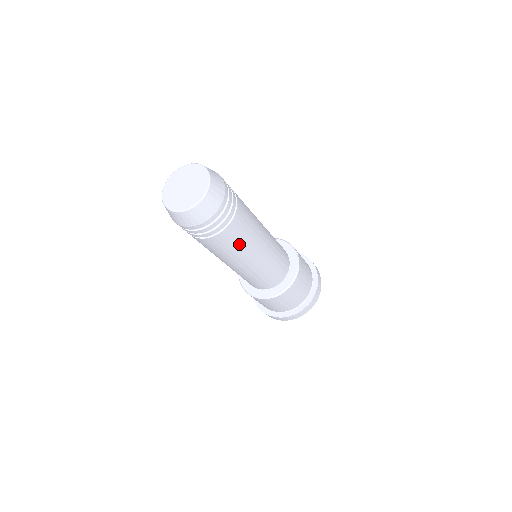
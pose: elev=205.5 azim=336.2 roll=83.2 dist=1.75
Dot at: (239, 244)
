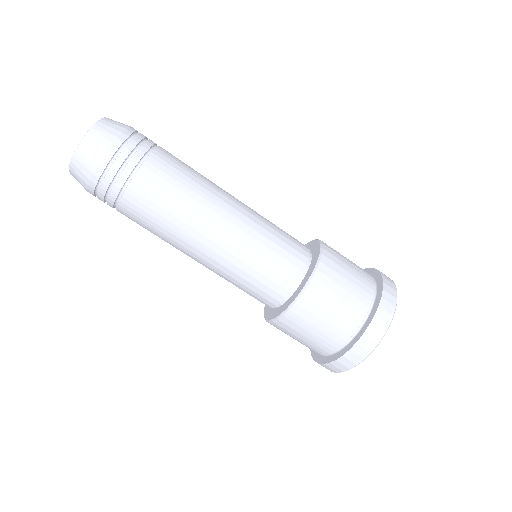
Dot at: (175, 199)
